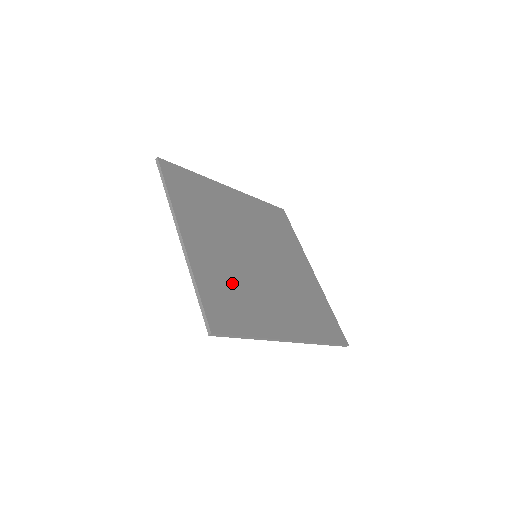
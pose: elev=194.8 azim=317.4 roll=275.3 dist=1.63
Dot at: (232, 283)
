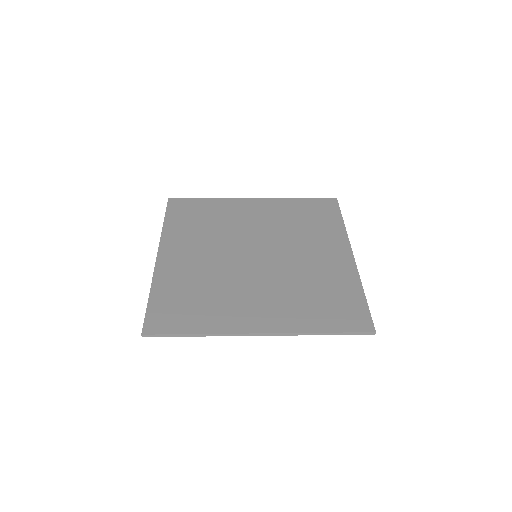
Dot at: (199, 287)
